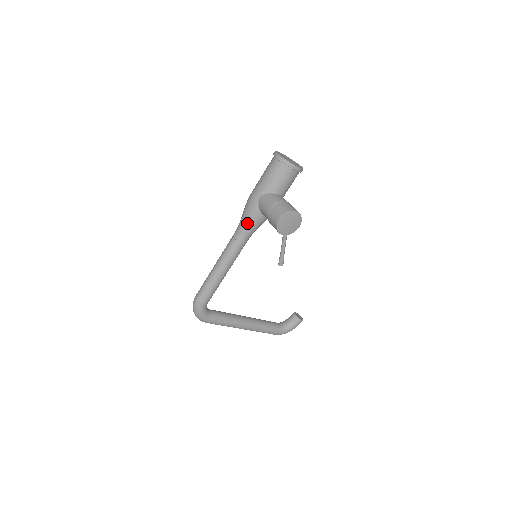
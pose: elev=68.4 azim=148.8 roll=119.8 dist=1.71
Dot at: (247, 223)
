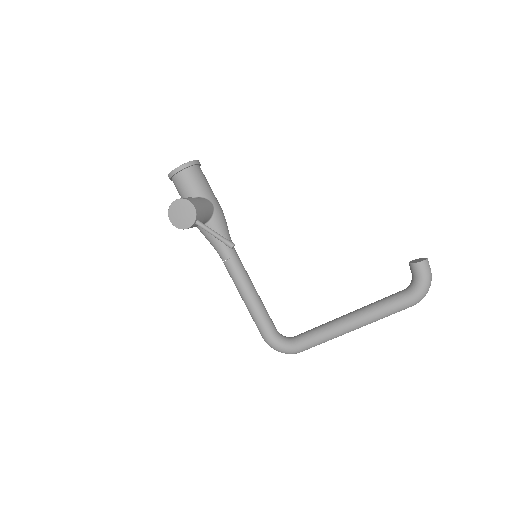
Dot at: (210, 242)
